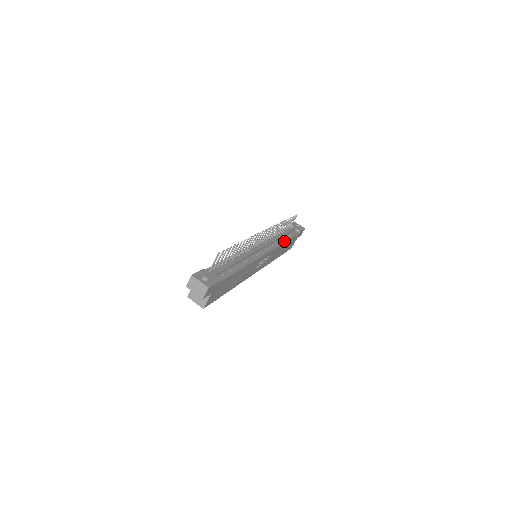
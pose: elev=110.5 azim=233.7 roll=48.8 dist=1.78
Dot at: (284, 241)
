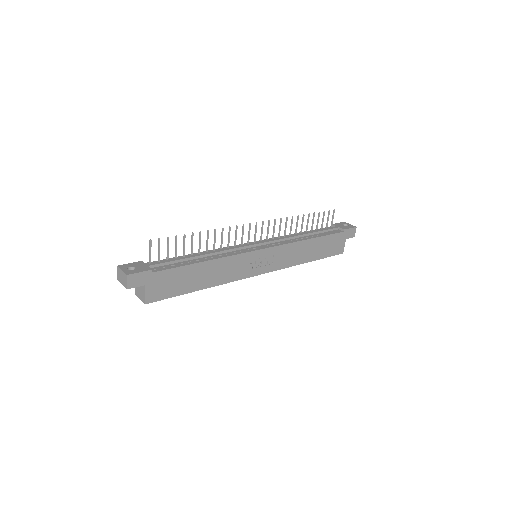
Dot at: (305, 239)
